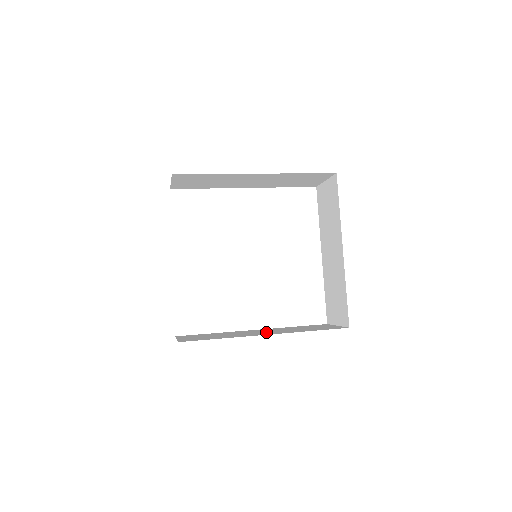
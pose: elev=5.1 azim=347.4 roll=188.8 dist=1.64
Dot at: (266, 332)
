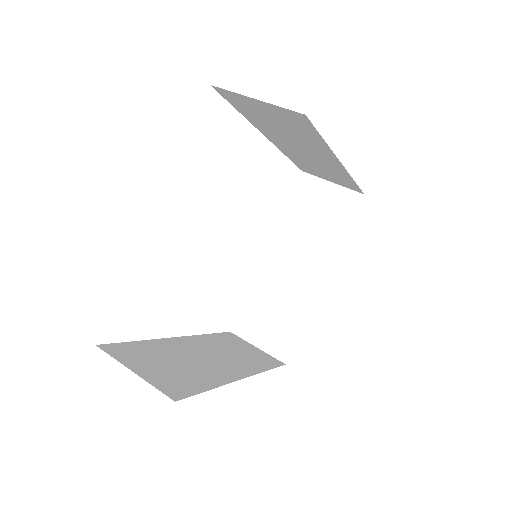
Dot at: (222, 361)
